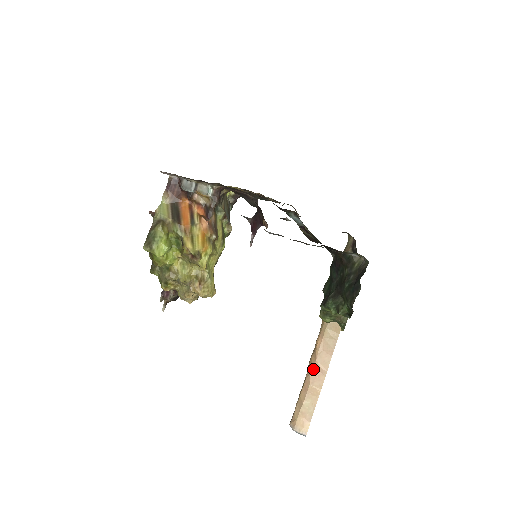
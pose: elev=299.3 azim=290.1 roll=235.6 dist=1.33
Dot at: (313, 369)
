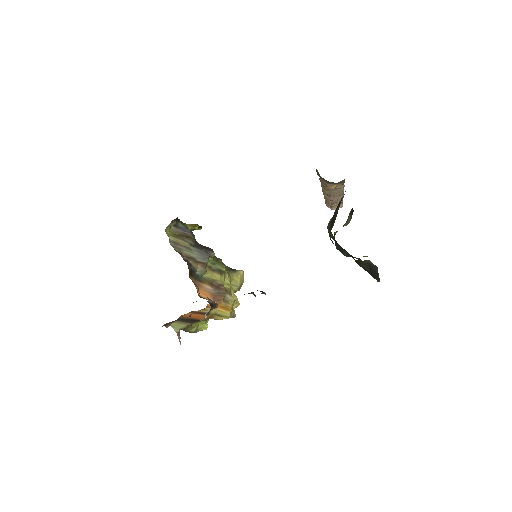
Dot at: (331, 201)
